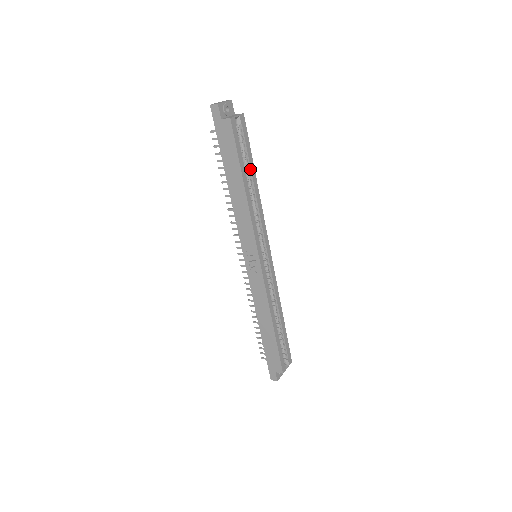
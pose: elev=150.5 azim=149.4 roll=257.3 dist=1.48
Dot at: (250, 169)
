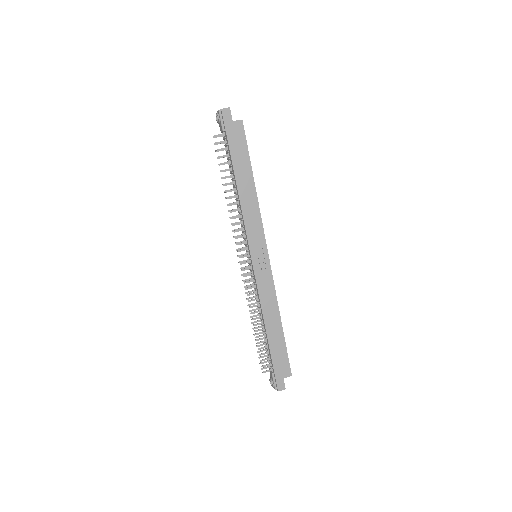
Dot at: occluded
